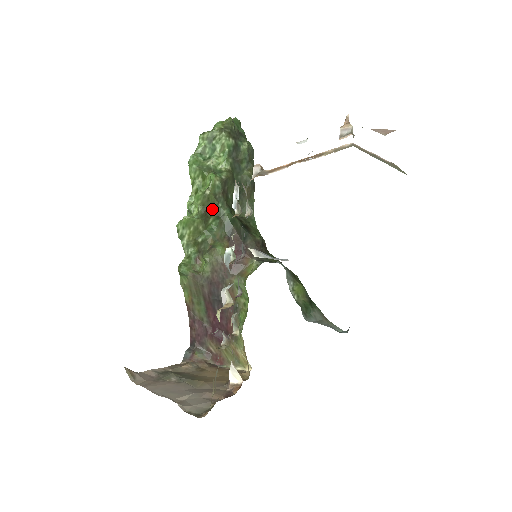
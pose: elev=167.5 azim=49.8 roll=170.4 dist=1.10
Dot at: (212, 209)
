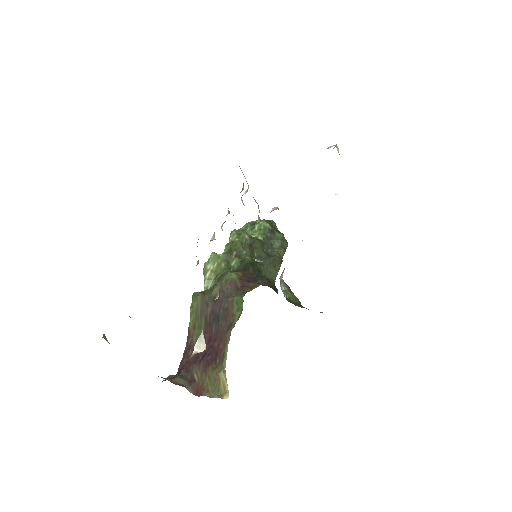
Dot at: (237, 253)
